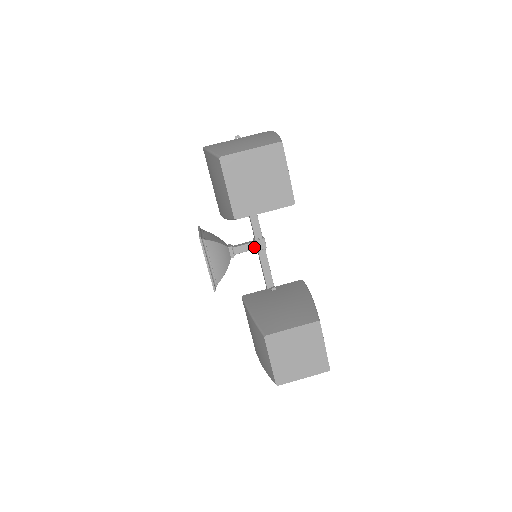
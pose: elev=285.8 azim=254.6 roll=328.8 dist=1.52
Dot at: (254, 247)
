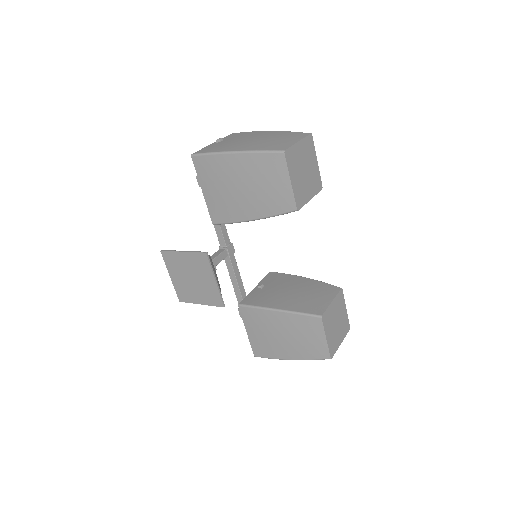
Dot at: (226, 254)
